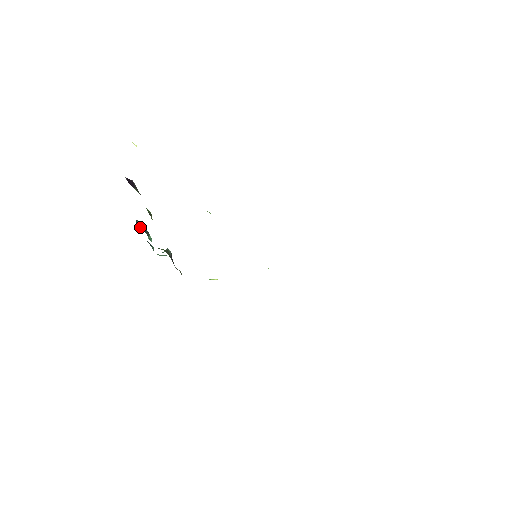
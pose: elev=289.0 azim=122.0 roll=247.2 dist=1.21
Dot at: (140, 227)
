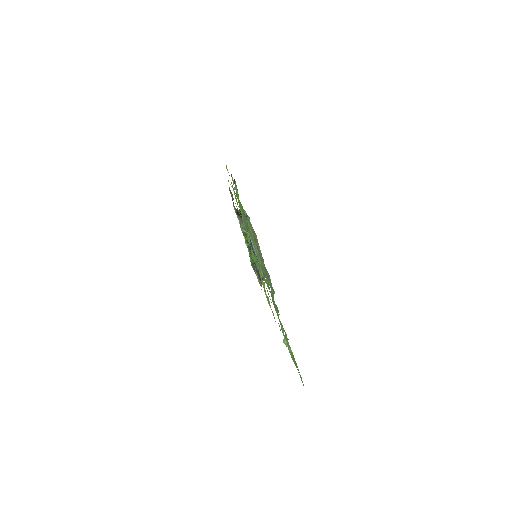
Dot at: occluded
